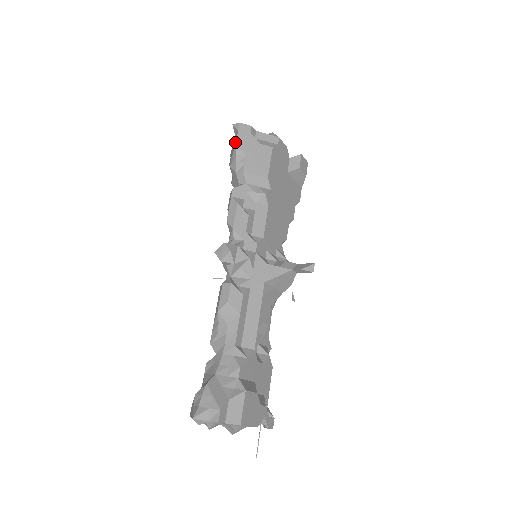
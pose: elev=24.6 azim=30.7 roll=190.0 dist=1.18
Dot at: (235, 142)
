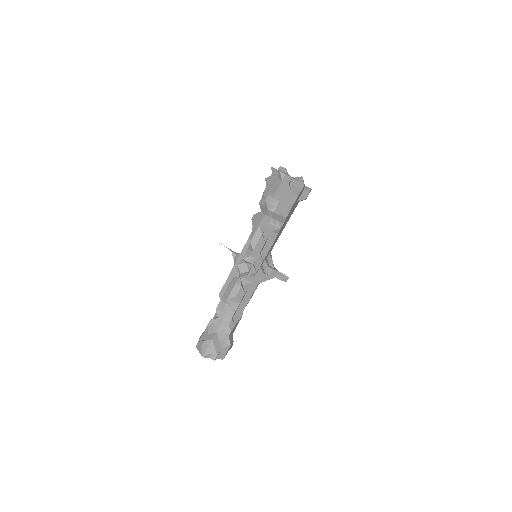
Dot at: (276, 188)
